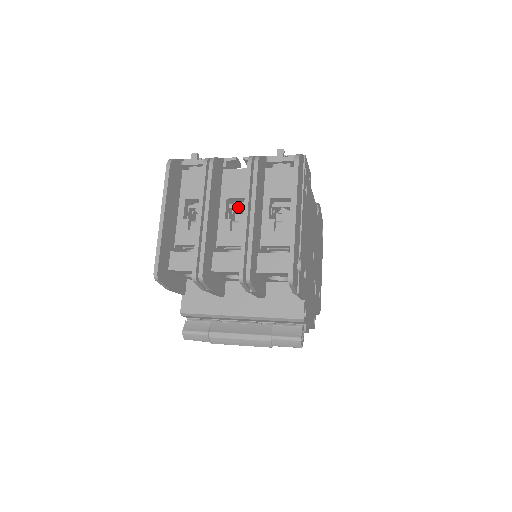
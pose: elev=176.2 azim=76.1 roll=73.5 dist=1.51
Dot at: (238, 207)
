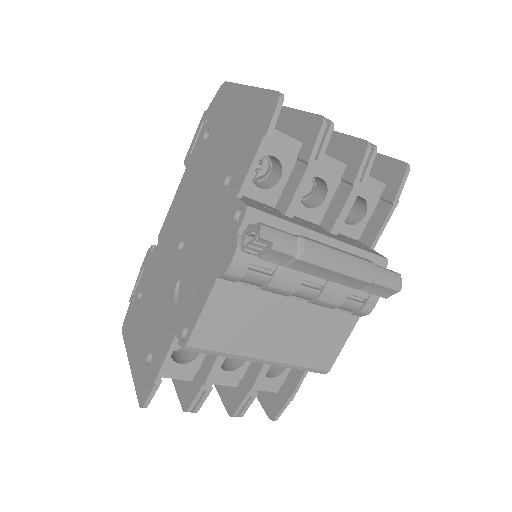
Dot at: occluded
